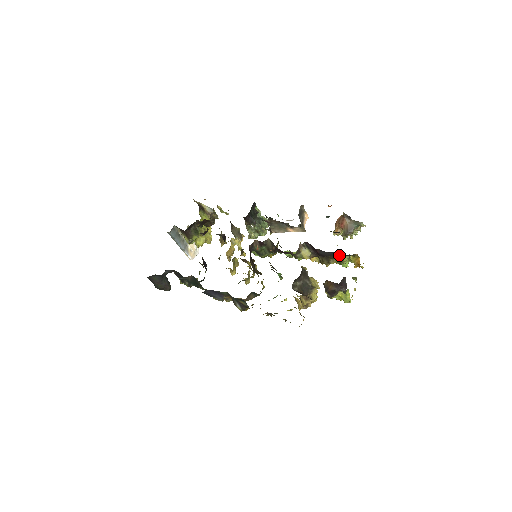
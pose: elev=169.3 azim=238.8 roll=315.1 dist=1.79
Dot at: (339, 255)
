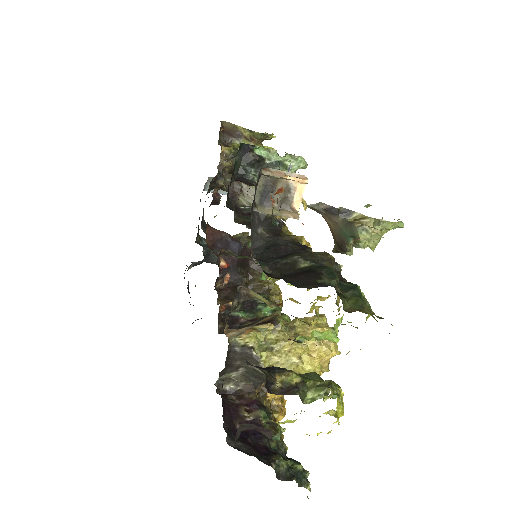
Dot at: occluded
